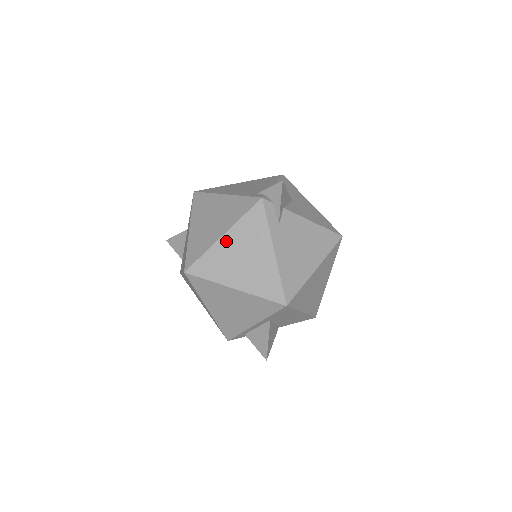
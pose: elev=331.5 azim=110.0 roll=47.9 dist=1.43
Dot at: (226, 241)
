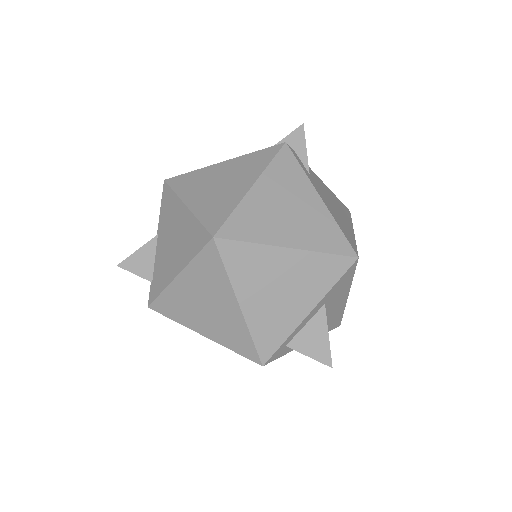
Dot at: (259, 191)
